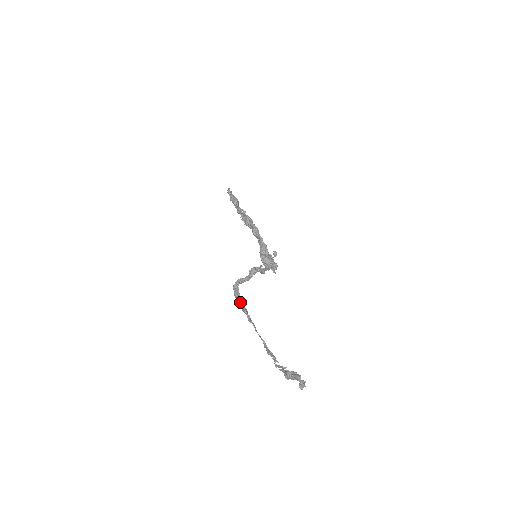
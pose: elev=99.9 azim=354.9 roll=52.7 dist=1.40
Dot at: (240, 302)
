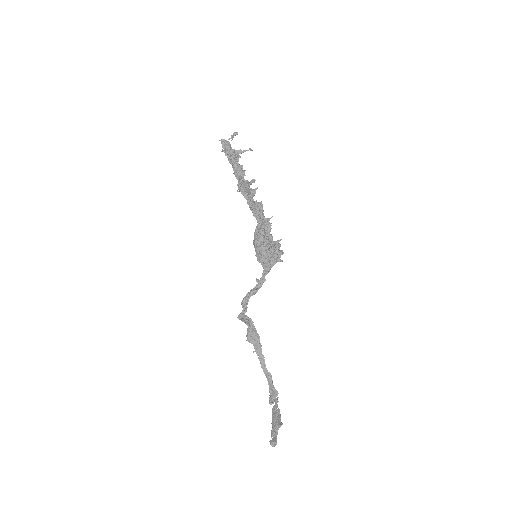
Dot at: (248, 335)
